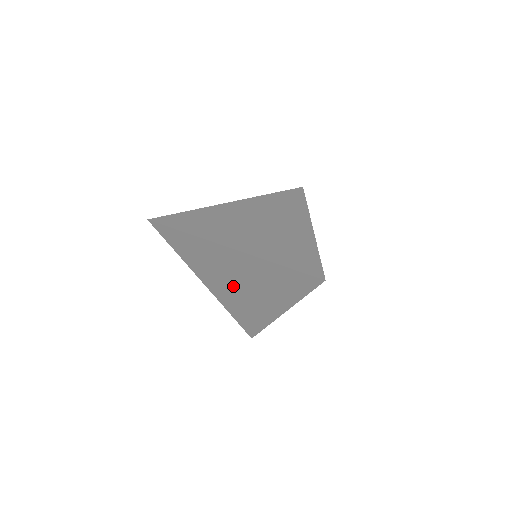
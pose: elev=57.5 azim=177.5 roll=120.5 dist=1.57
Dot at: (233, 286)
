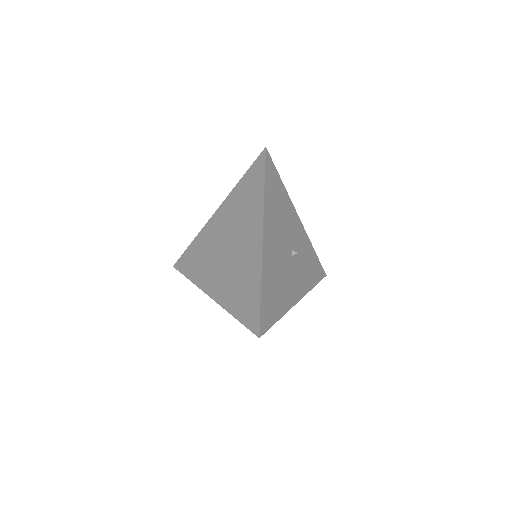
Dot at: occluded
